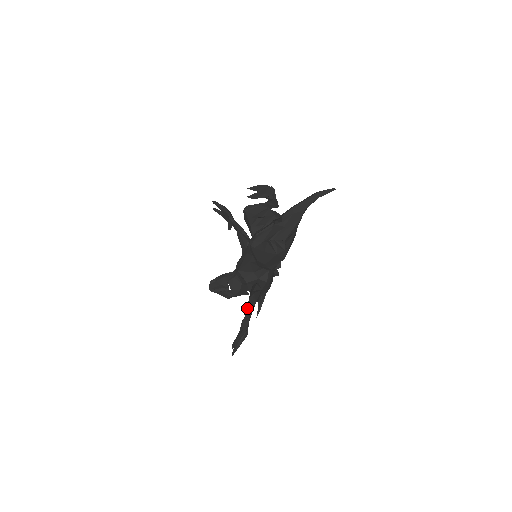
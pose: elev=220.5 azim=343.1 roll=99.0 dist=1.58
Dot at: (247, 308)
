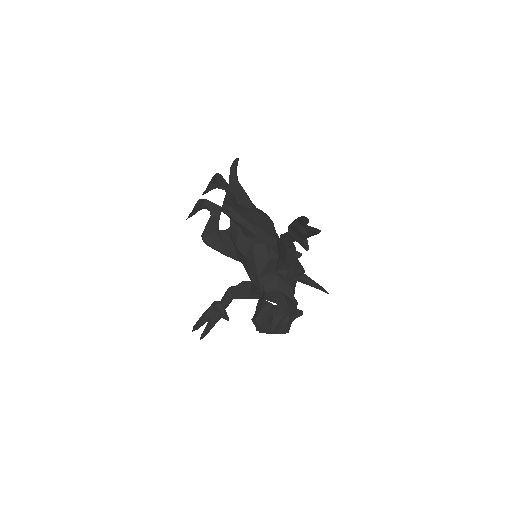
Dot at: (287, 236)
